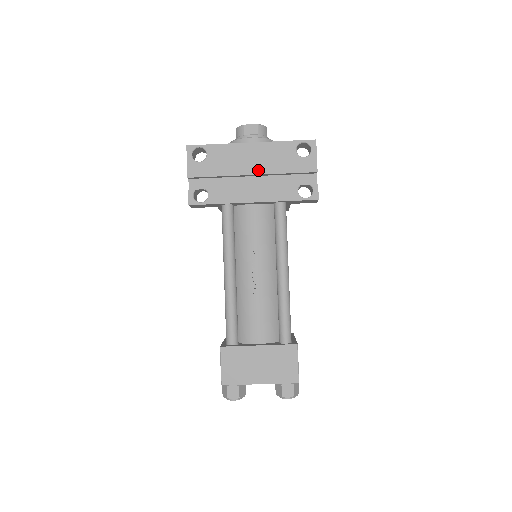
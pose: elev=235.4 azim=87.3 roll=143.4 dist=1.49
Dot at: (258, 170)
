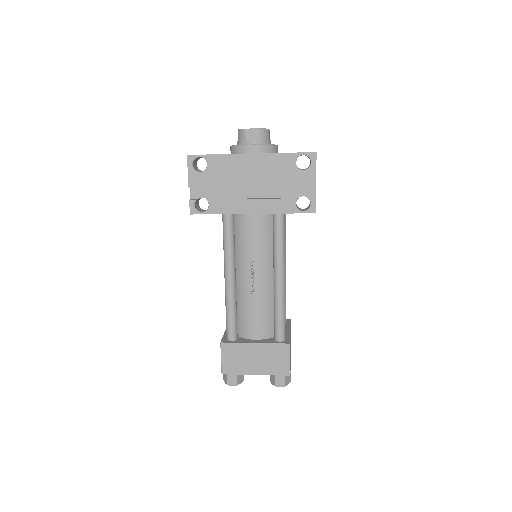
Dot at: (257, 182)
